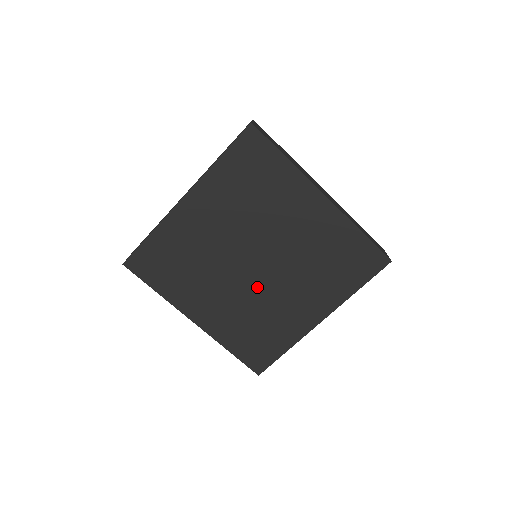
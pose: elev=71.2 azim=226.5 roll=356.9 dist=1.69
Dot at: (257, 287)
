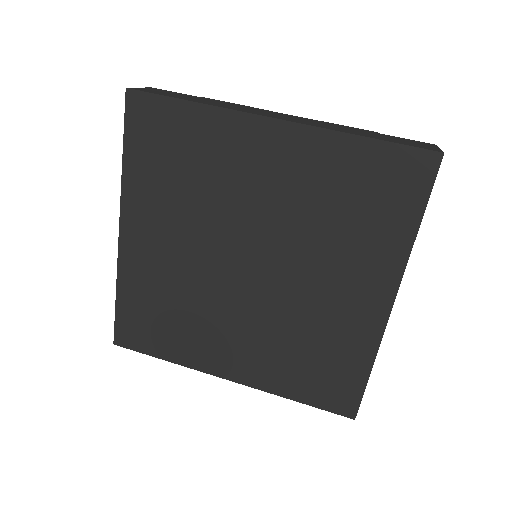
Dot at: (272, 297)
